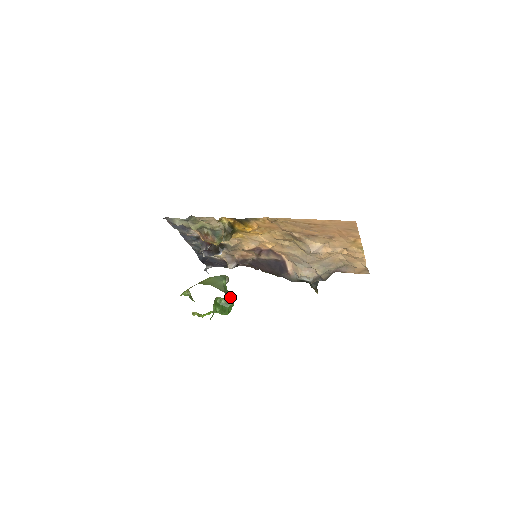
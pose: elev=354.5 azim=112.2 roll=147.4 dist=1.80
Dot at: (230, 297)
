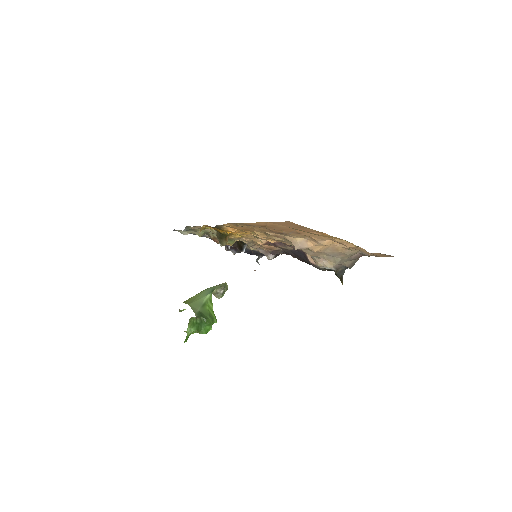
Dot at: (201, 317)
